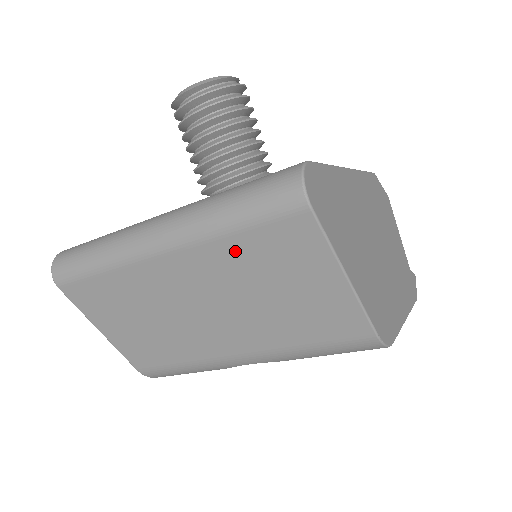
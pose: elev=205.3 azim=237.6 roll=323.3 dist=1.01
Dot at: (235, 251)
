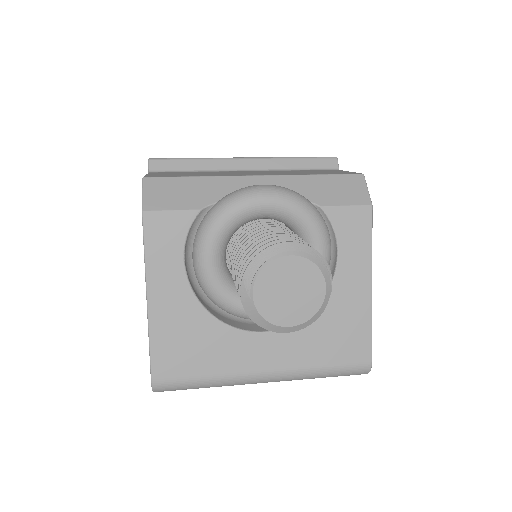
Dot at: occluded
